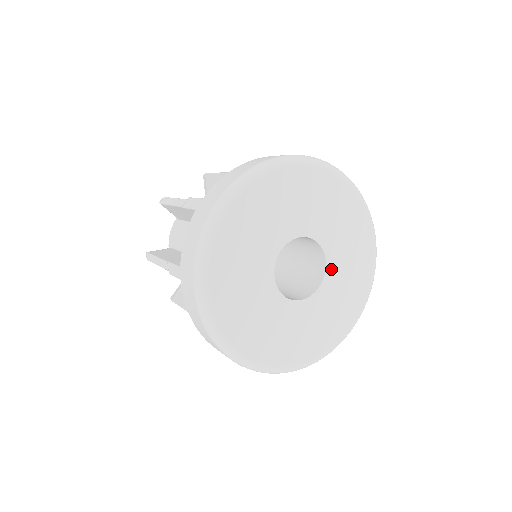
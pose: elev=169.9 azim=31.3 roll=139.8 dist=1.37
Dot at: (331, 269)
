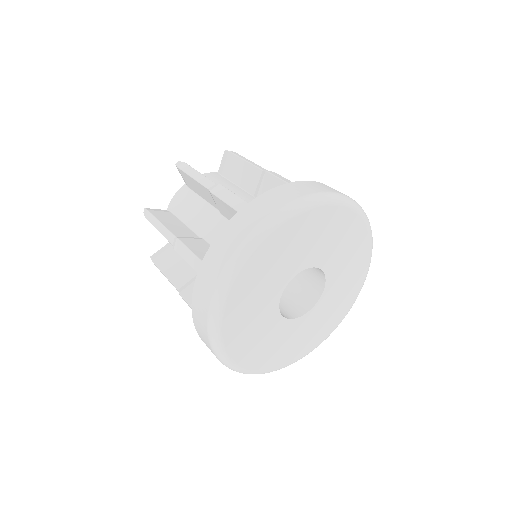
Dot at: (330, 275)
